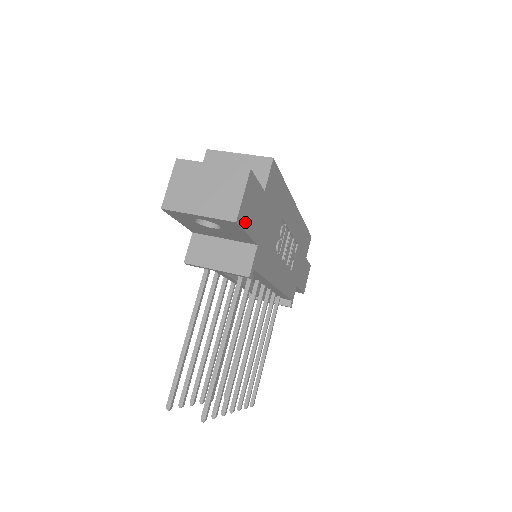
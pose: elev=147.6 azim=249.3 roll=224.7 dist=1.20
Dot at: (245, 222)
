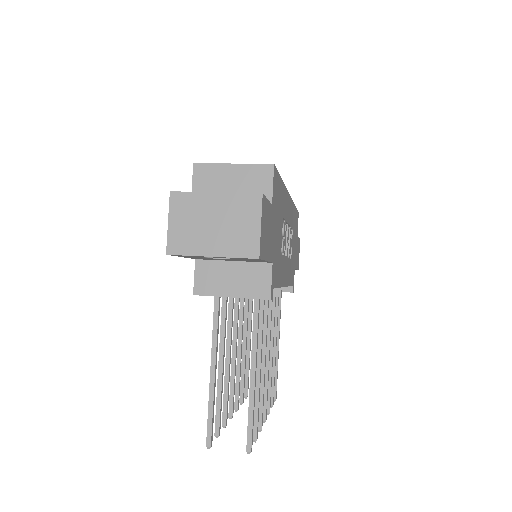
Dot at: (264, 251)
